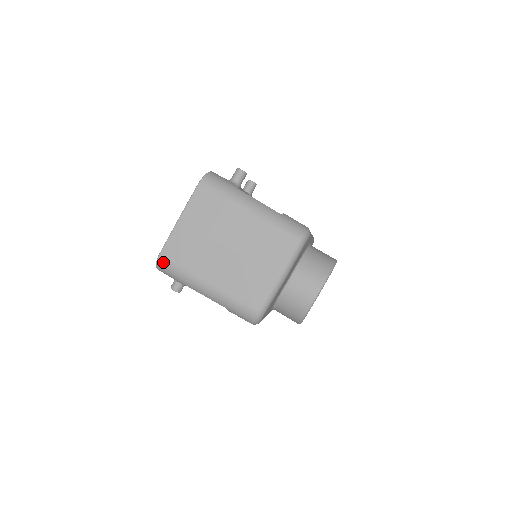
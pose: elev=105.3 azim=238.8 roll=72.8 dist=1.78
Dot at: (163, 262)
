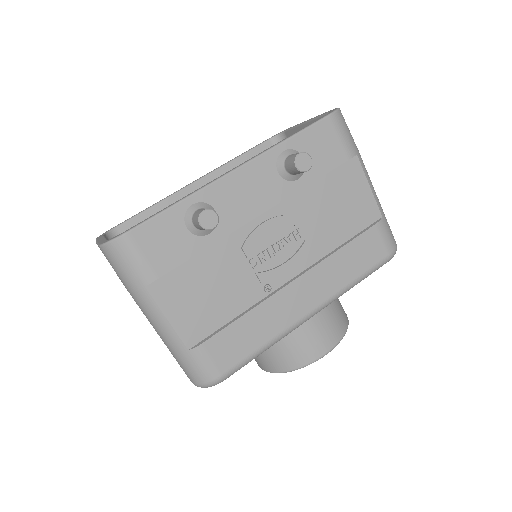
Dot at: occluded
